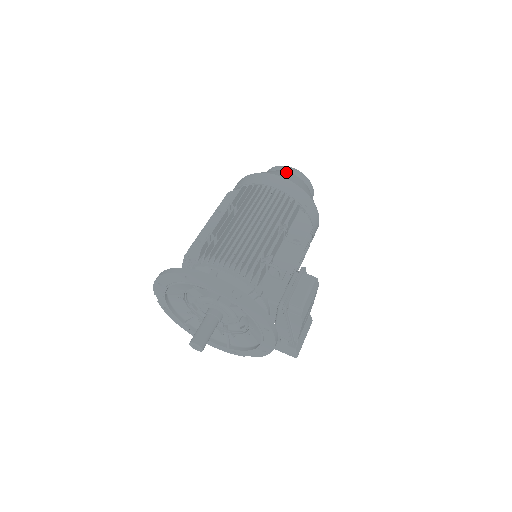
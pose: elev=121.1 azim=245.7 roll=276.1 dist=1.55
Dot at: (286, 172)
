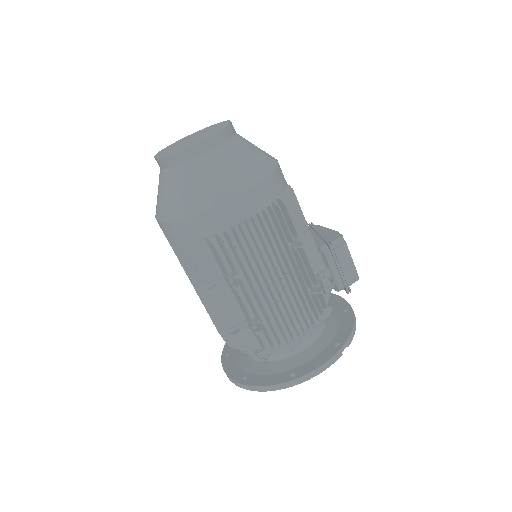
Dot at: (213, 159)
